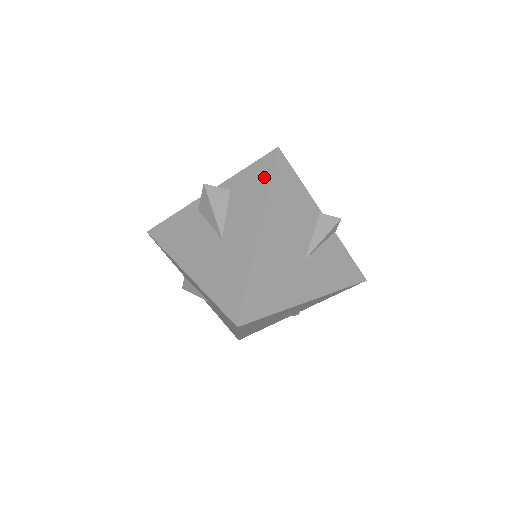
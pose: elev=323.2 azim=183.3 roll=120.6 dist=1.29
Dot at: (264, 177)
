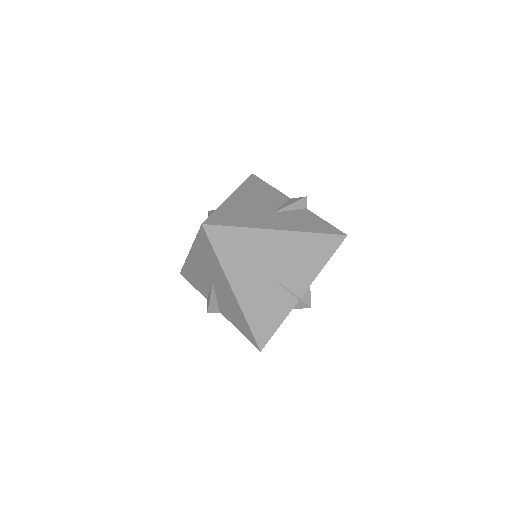
Dot at: occluded
